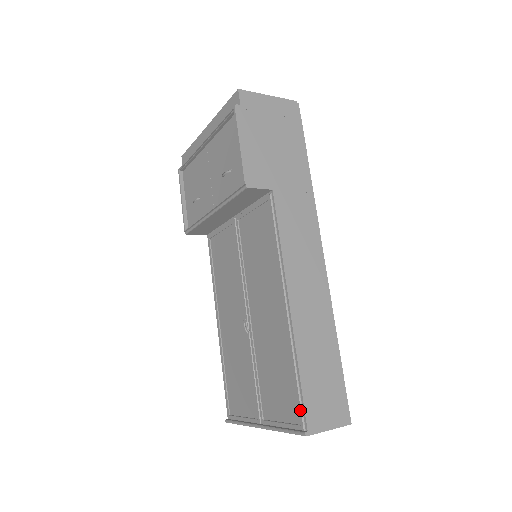
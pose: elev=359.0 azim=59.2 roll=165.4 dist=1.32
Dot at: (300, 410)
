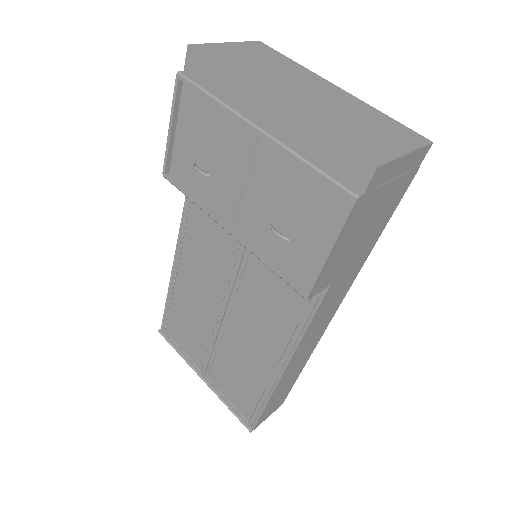
Dot at: (253, 419)
